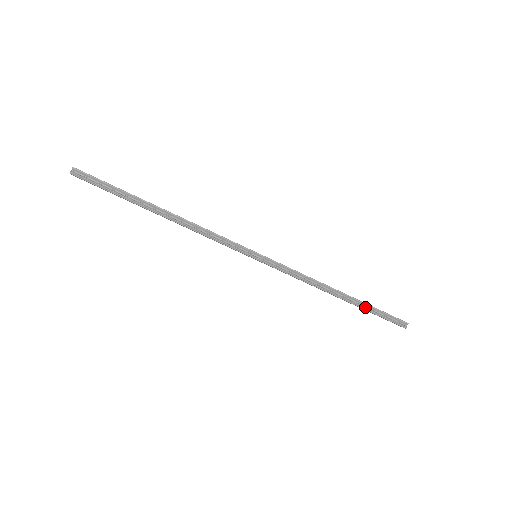
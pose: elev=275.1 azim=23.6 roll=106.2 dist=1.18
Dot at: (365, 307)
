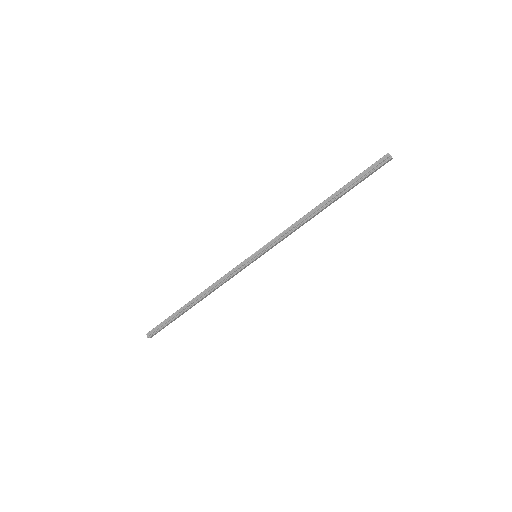
Dot at: (346, 188)
